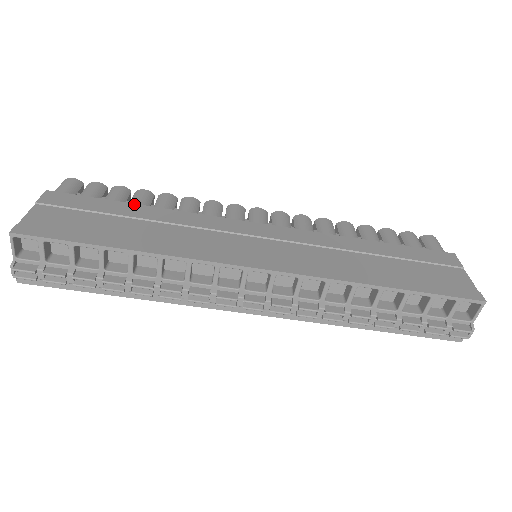
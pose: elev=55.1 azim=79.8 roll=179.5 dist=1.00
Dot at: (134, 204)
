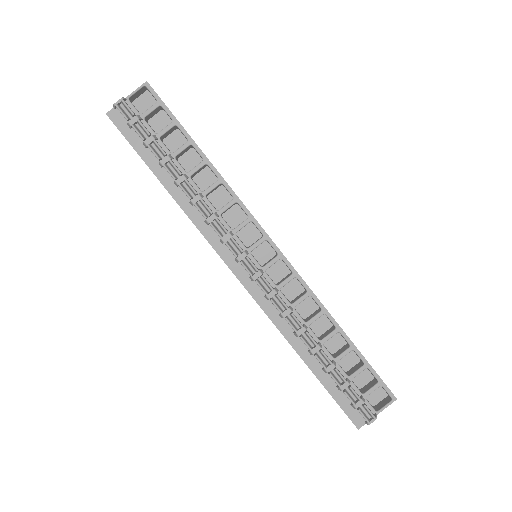
Dot at: occluded
